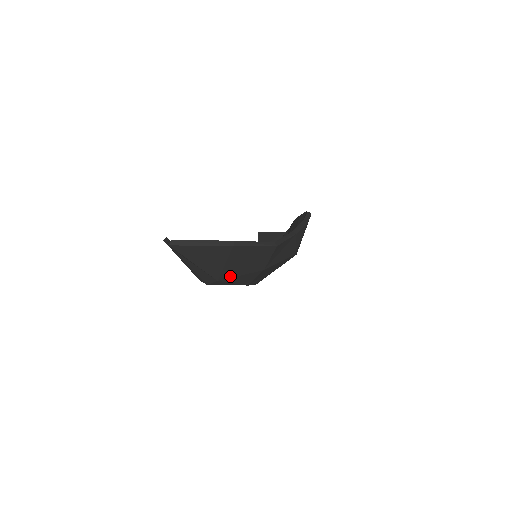
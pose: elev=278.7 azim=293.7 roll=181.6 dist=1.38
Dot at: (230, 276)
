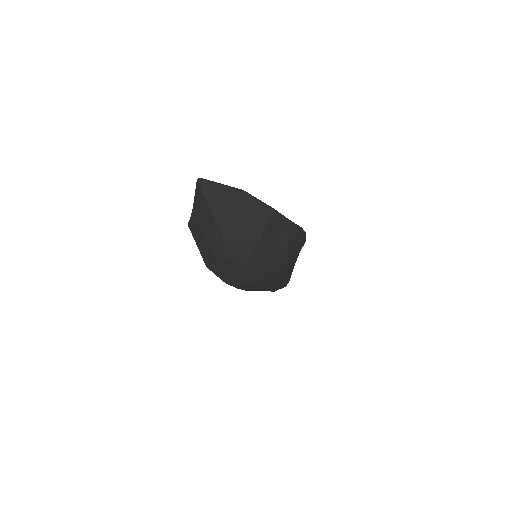
Dot at: (234, 235)
